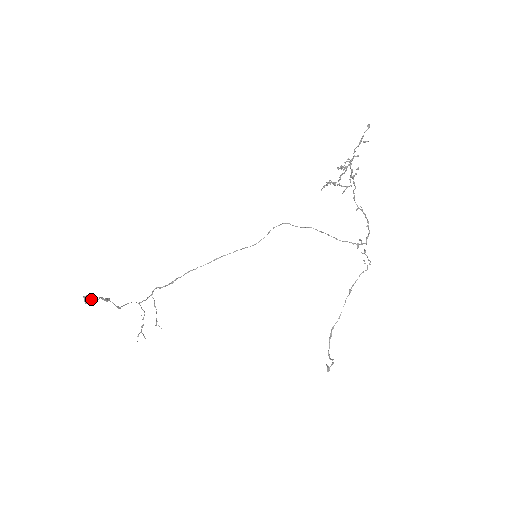
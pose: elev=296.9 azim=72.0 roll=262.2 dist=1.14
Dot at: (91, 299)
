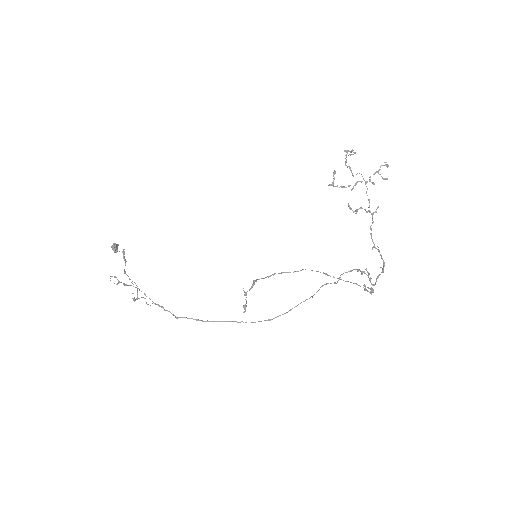
Dot at: (117, 248)
